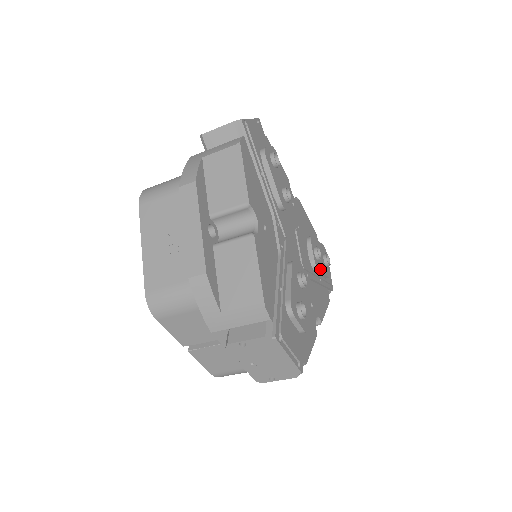
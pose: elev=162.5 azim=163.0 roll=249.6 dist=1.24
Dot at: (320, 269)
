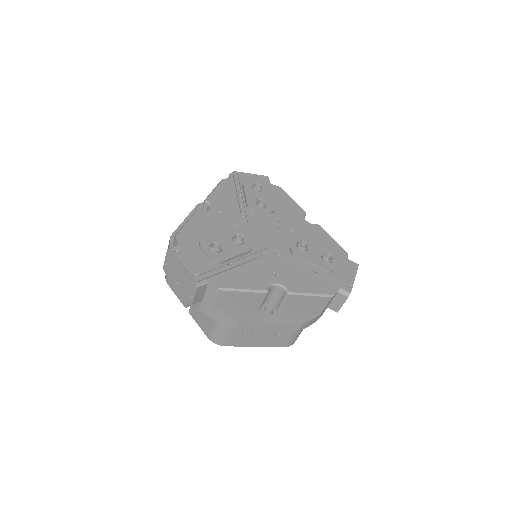
Dot at: (302, 256)
